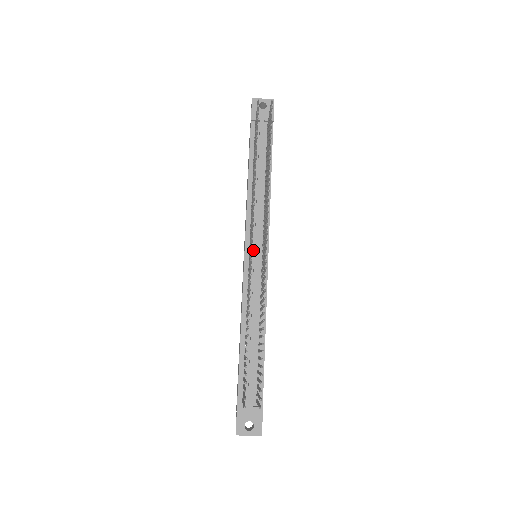
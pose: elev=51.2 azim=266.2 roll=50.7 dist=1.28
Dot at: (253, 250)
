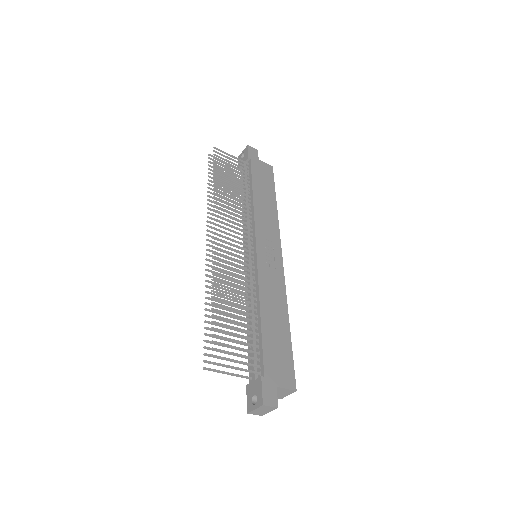
Dot at: occluded
